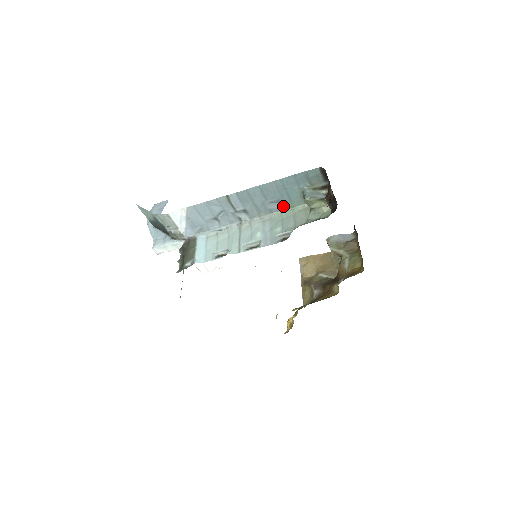
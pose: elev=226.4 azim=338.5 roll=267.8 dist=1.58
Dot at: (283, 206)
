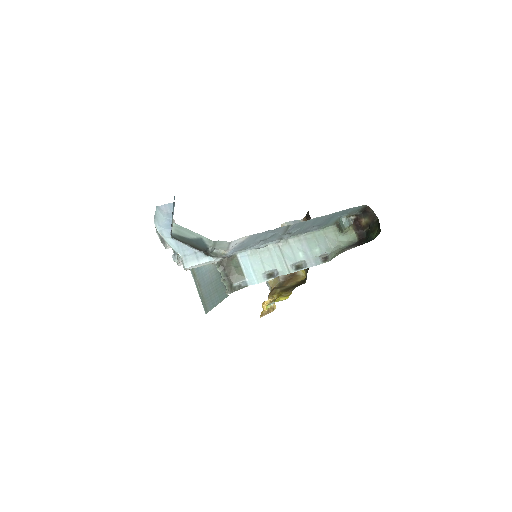
Dot at: (318, 228)
